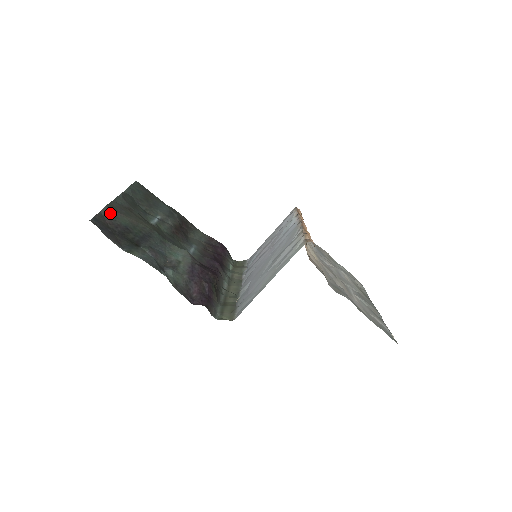
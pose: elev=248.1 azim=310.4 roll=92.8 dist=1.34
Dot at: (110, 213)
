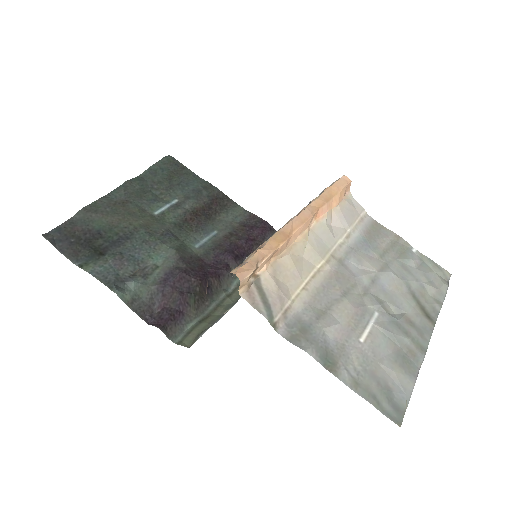
Dot at: (84, 217)
